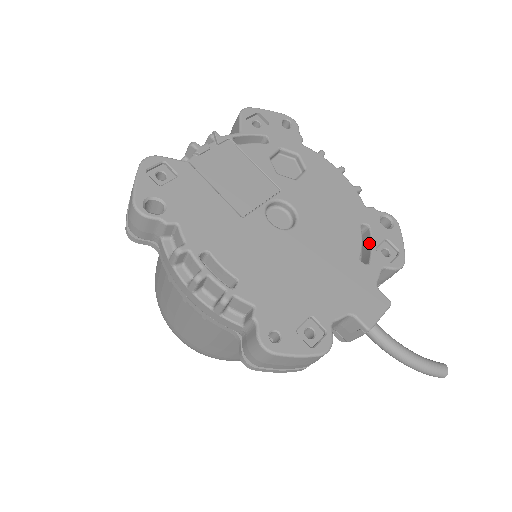
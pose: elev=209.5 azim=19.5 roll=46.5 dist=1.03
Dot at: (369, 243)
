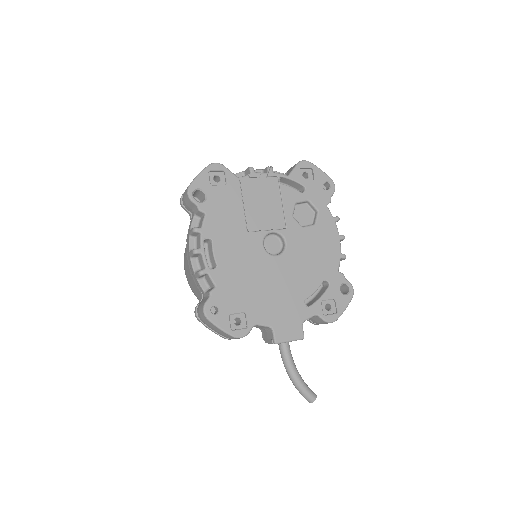
Dot at: (321, 294)
